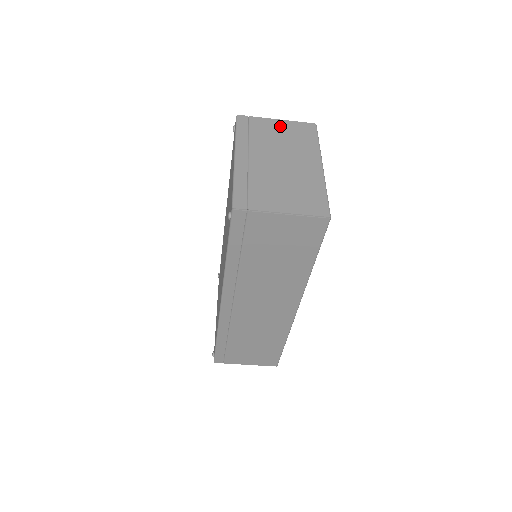
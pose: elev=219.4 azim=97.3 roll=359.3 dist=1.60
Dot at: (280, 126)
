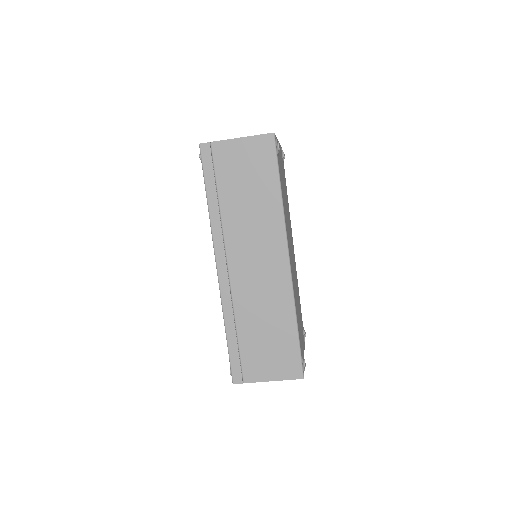
Dot at: occluded
